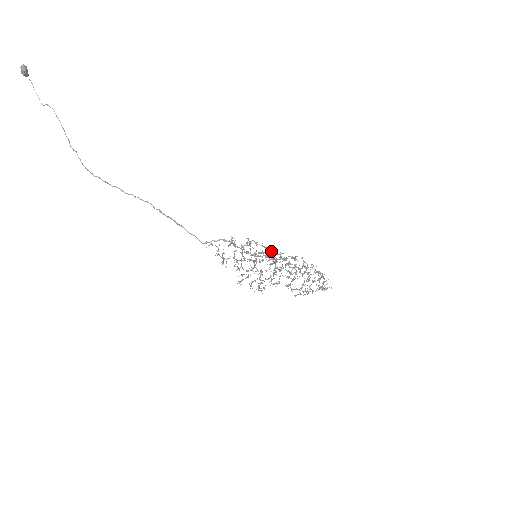
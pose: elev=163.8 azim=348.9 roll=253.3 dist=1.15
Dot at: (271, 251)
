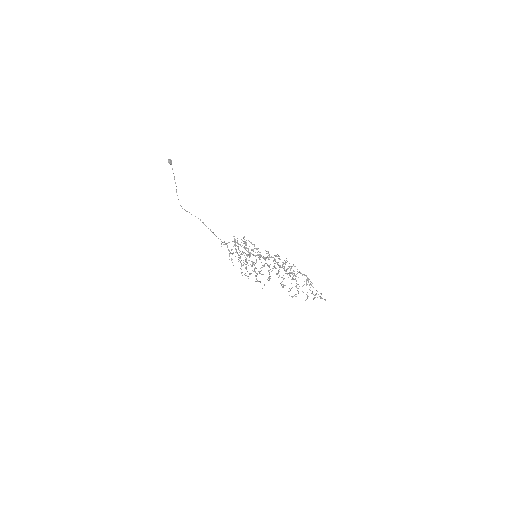
Dot at: (258, 248)
